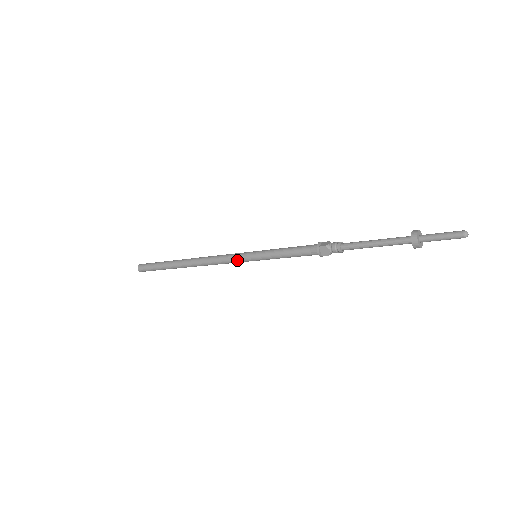
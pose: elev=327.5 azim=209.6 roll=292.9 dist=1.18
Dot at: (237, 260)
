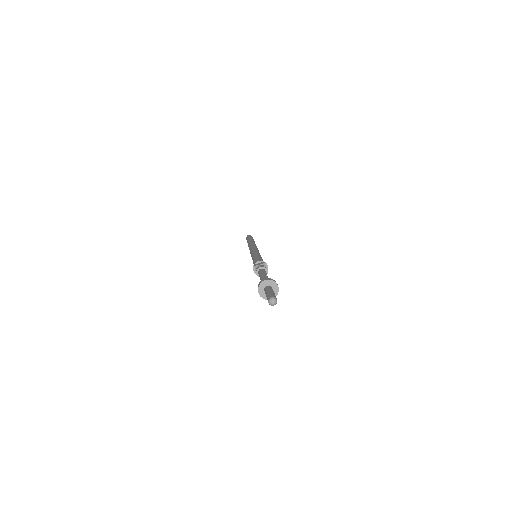
Dot at: occluded
